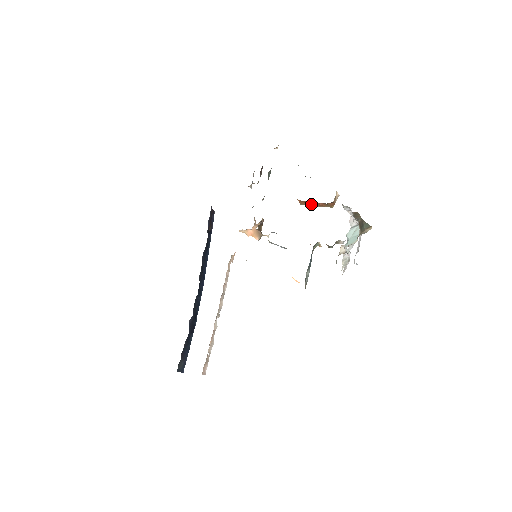
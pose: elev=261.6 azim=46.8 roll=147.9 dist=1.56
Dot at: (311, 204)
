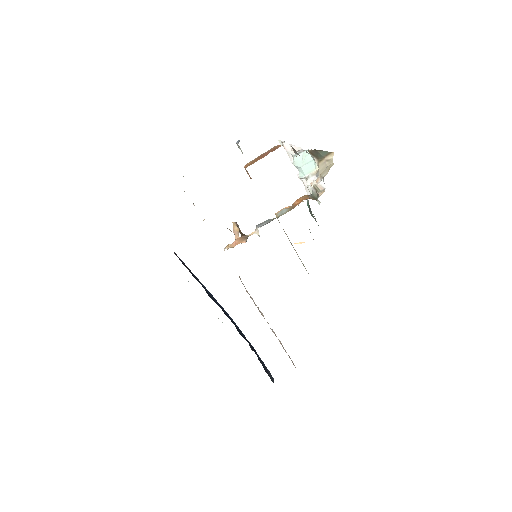
Dot at: occluded
